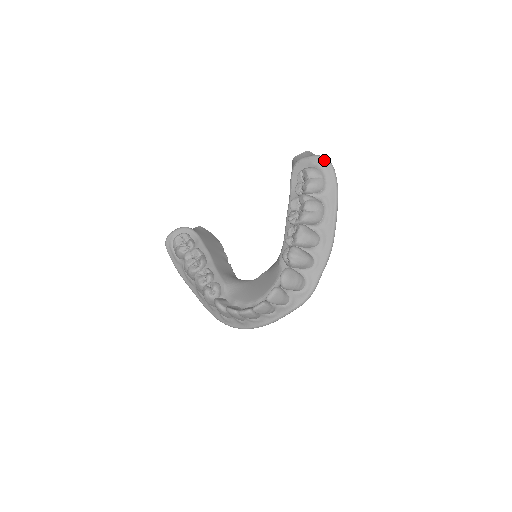
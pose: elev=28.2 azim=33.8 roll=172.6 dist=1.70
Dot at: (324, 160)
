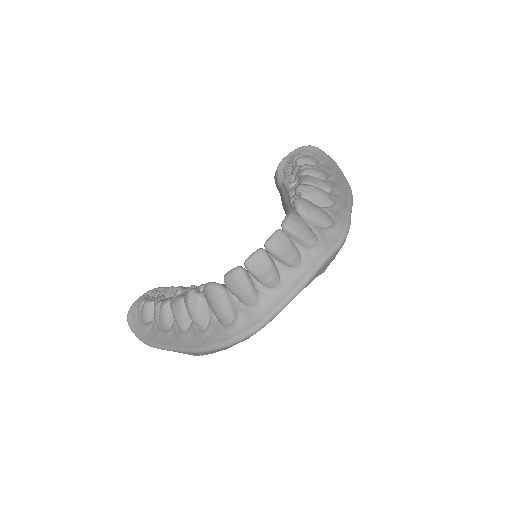
Dot at: (308, 146)
